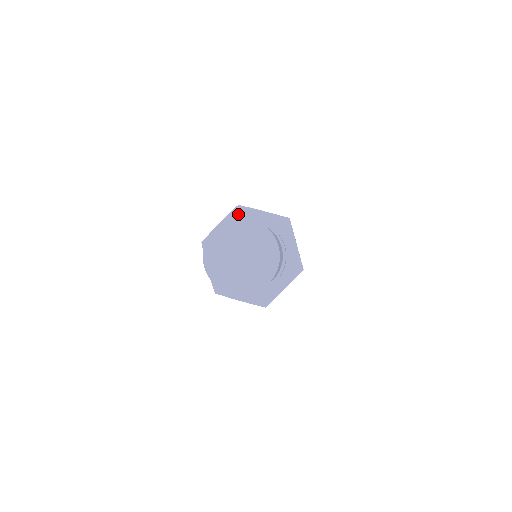
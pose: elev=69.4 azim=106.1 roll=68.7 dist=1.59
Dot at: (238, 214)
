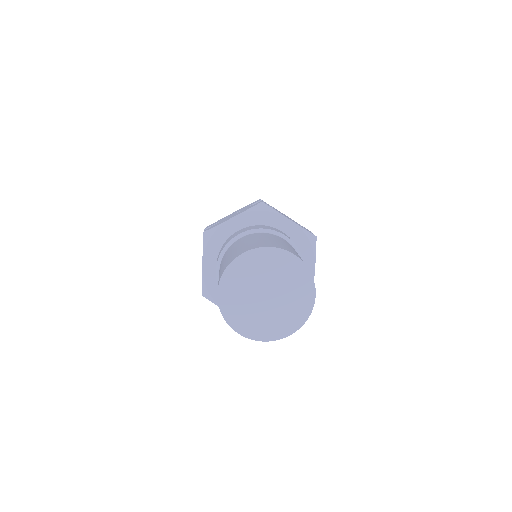
Dot at: (259, 214)
